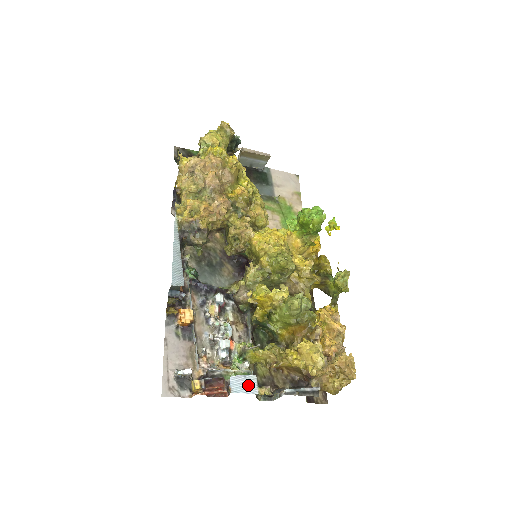
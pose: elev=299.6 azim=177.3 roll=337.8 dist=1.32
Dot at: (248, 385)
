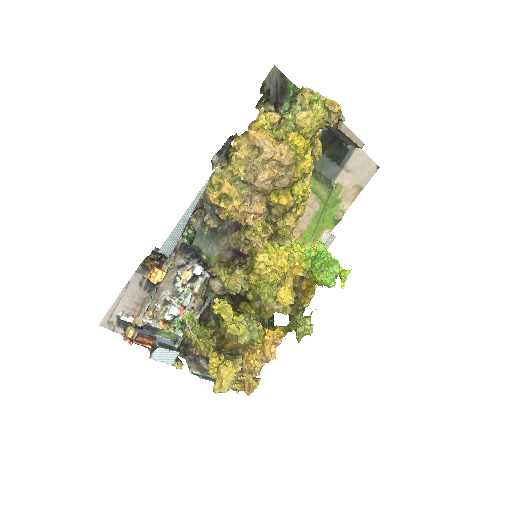
Dot at: (168, 357)
